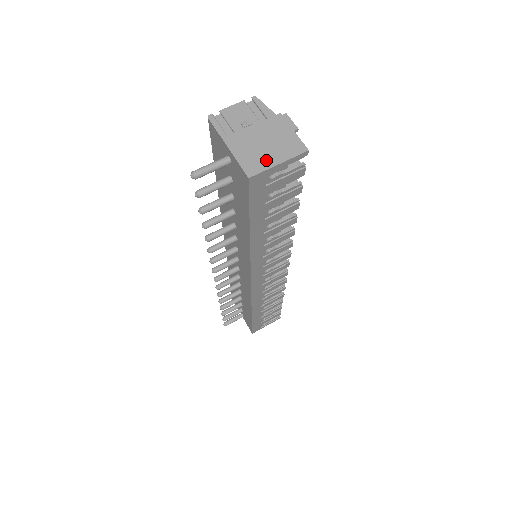
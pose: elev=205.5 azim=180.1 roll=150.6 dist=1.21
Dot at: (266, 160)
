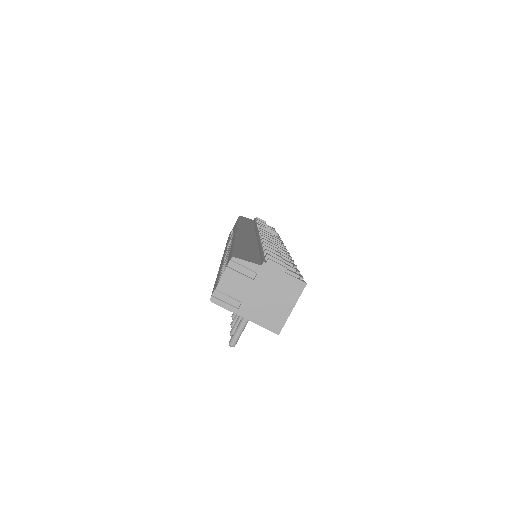
Dot at: (281, 312)
